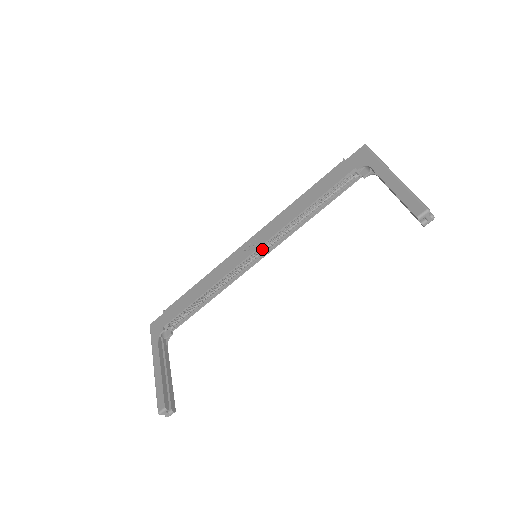
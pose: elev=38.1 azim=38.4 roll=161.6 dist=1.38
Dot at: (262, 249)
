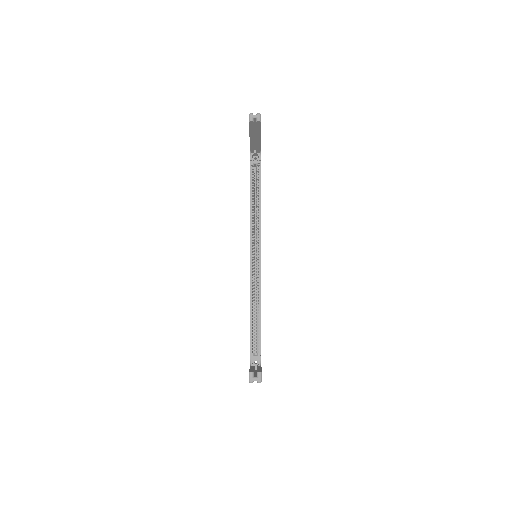
Dot at: (256, 250)
